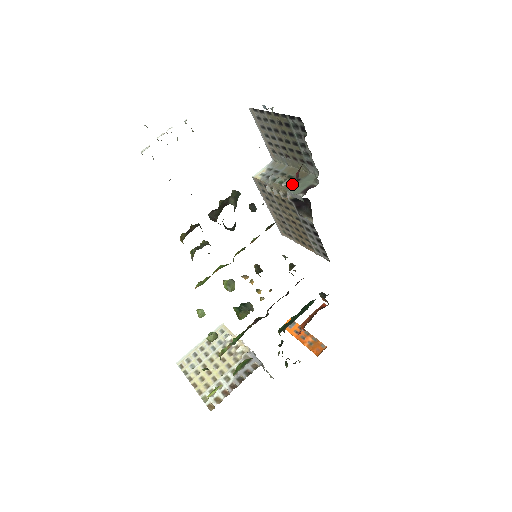
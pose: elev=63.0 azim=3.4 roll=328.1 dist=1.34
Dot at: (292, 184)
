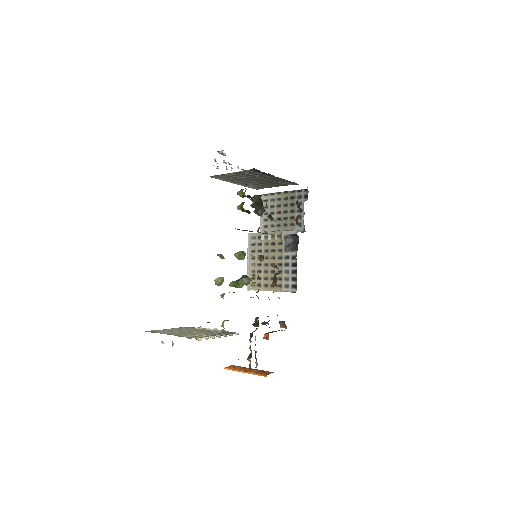
Dot at: occluded
